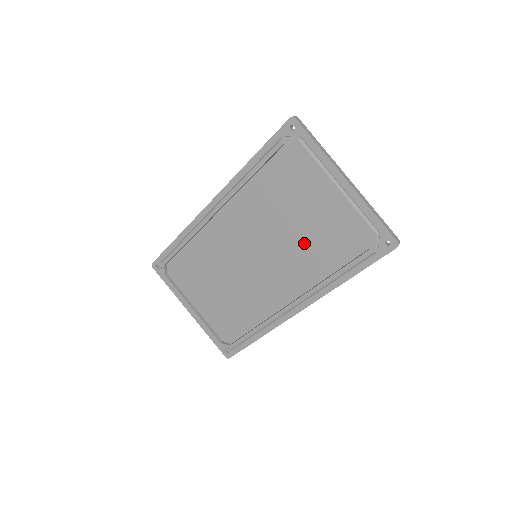
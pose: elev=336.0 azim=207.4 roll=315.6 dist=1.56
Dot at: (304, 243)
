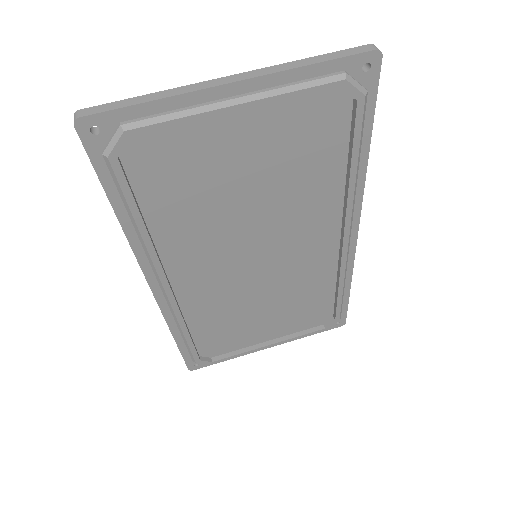
Dot at: (282, 190)
